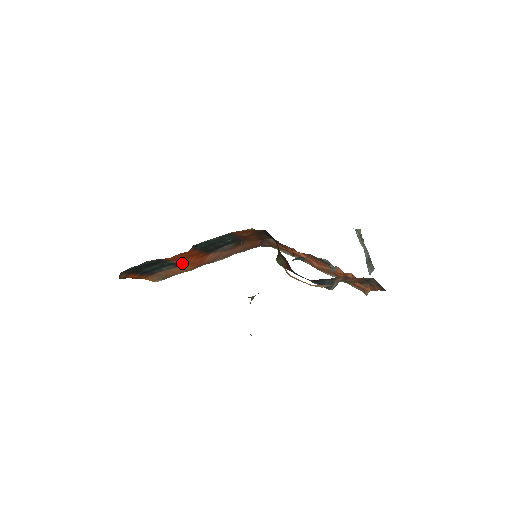
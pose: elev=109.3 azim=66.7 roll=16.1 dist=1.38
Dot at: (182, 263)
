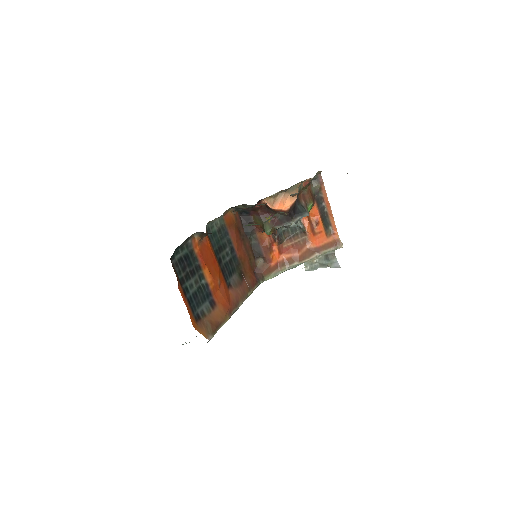
Dot at: (215, 301)
